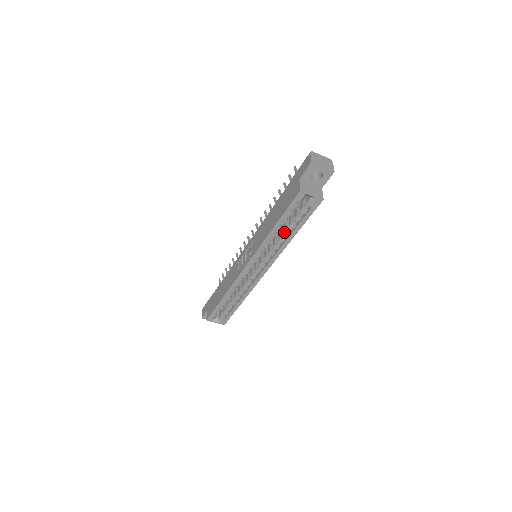
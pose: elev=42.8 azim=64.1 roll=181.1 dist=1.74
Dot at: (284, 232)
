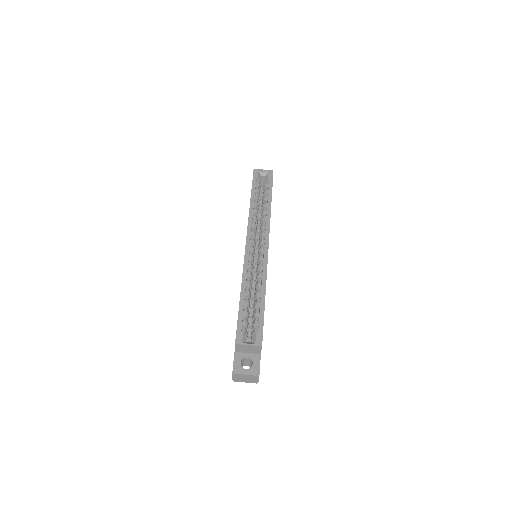
Dot at: (262, 207)
